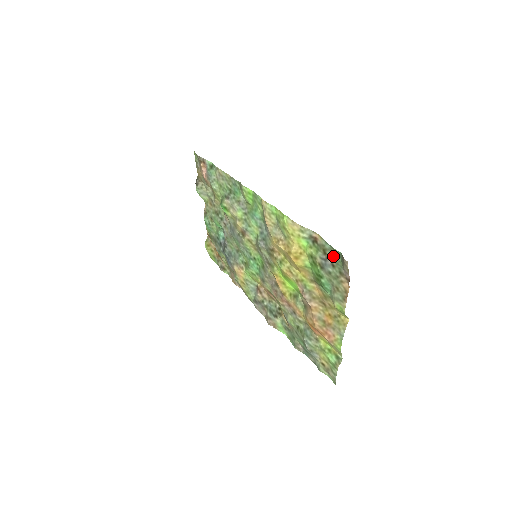
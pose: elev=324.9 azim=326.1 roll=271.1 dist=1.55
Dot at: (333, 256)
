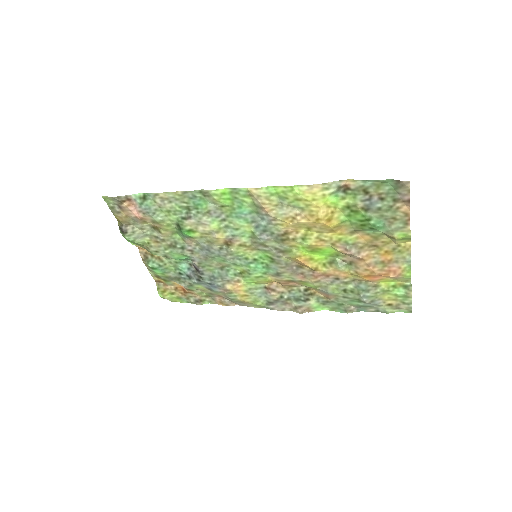
Dot at: (379, 189)
